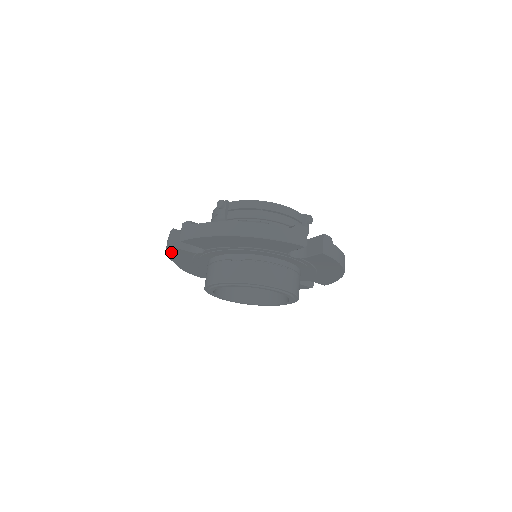
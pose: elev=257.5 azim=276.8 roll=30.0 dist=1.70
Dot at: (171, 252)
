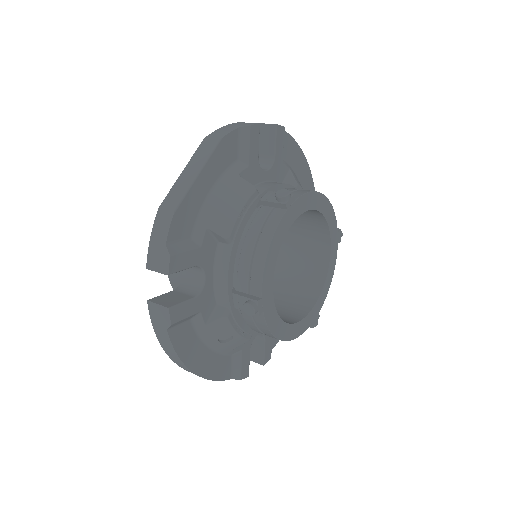
Dot at: occluded
